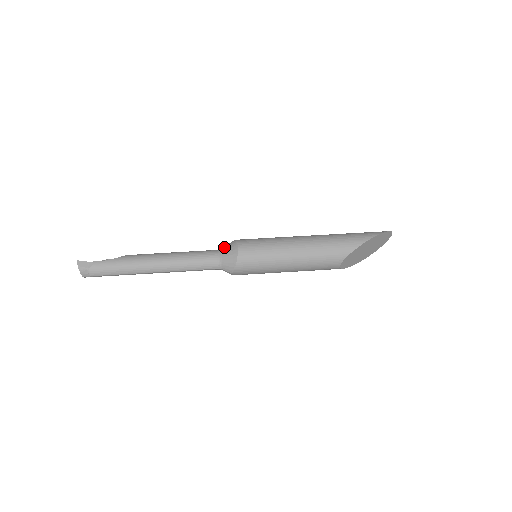
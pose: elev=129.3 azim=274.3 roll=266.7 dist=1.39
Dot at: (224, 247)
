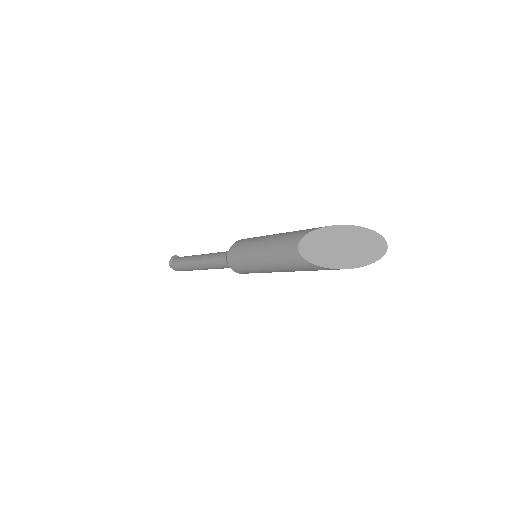
Dot at: occluded
